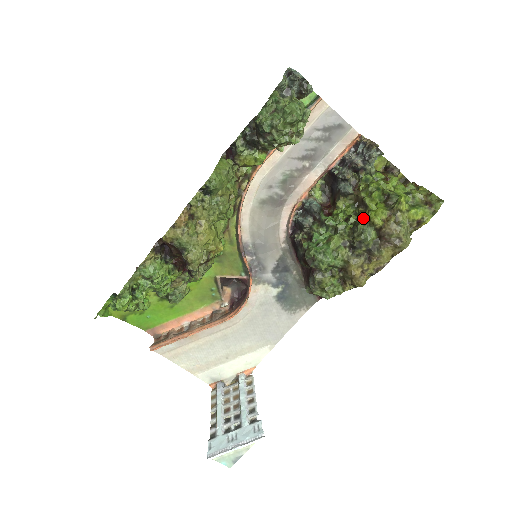
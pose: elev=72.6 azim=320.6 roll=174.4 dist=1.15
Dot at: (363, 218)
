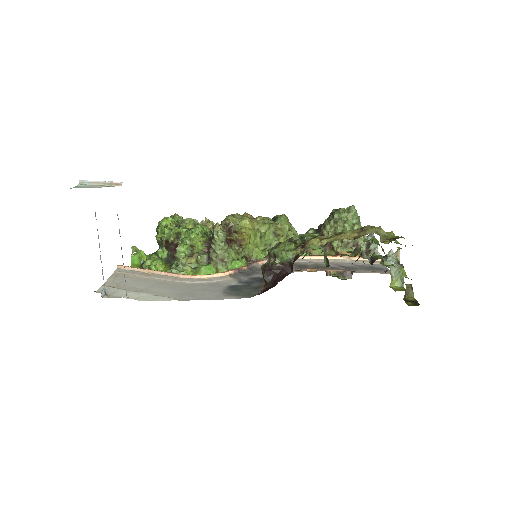
Dot at: occluded
